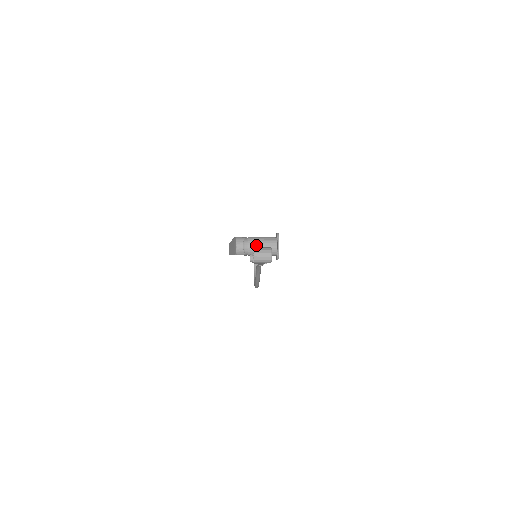
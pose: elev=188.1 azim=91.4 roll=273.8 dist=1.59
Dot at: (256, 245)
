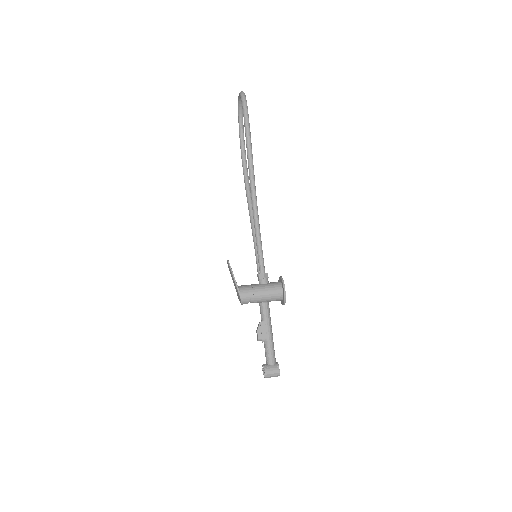
Dot at: occluded
